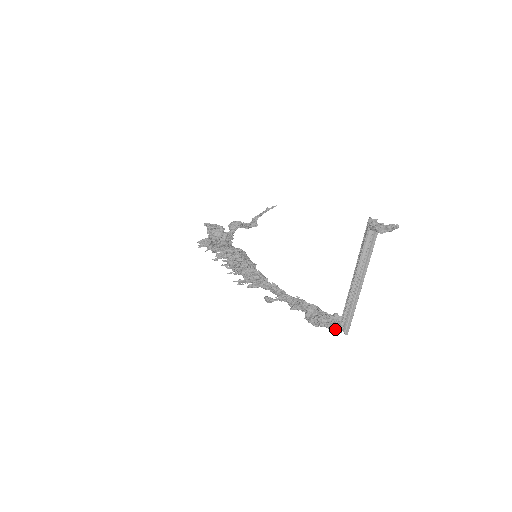
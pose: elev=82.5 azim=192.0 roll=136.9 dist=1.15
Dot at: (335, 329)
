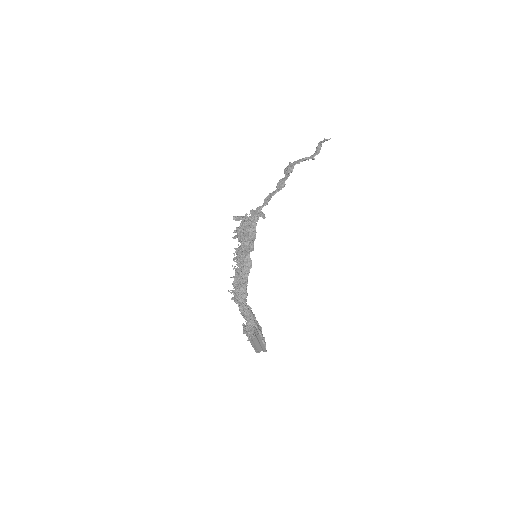
Dot at: occluded
